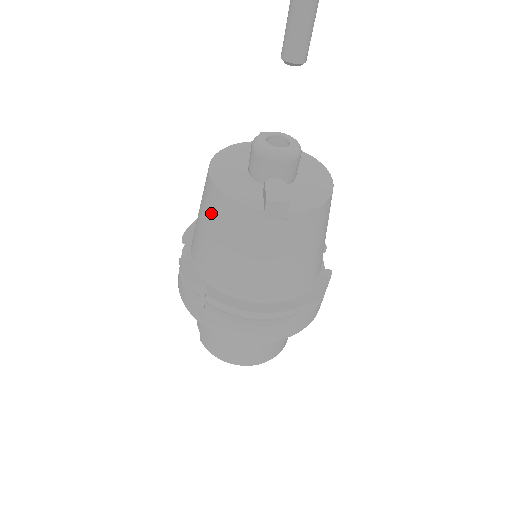
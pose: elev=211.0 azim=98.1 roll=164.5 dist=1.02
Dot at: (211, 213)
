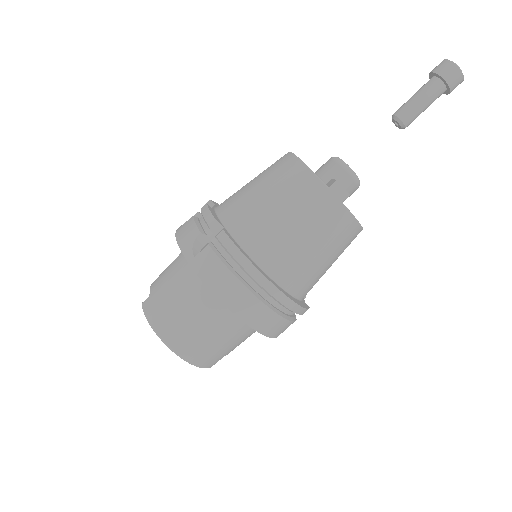
Dot at: (276, 174)
